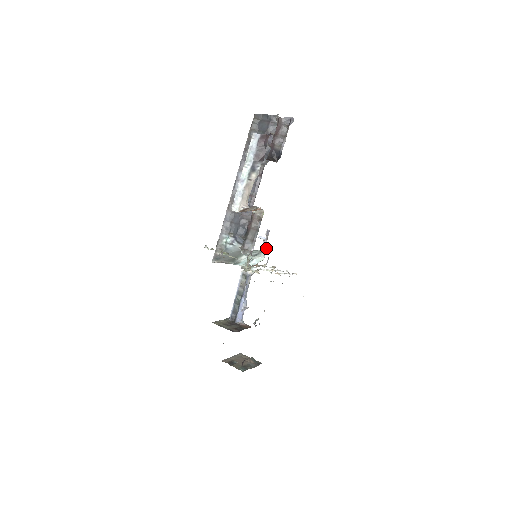
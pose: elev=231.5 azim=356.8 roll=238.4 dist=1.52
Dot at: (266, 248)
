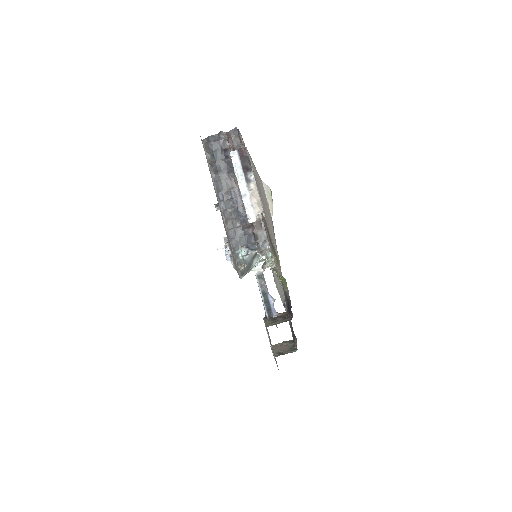
Dot at: (229, 254)
